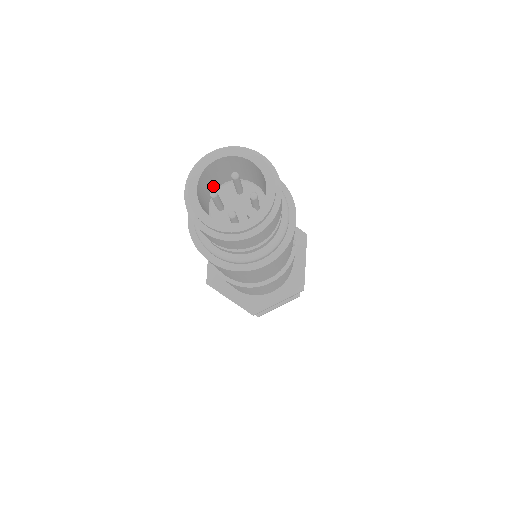
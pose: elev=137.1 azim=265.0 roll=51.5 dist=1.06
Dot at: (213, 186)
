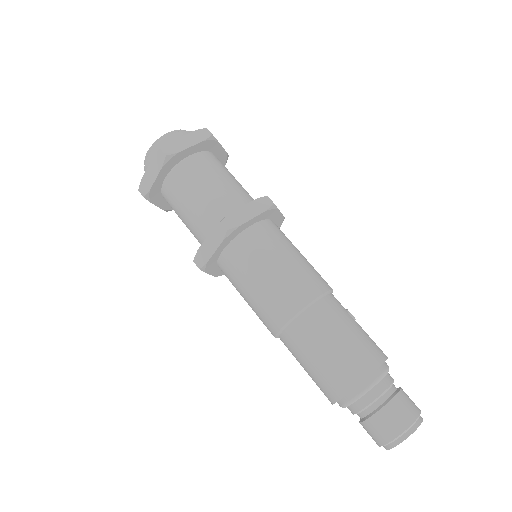
Dot at: occluded
